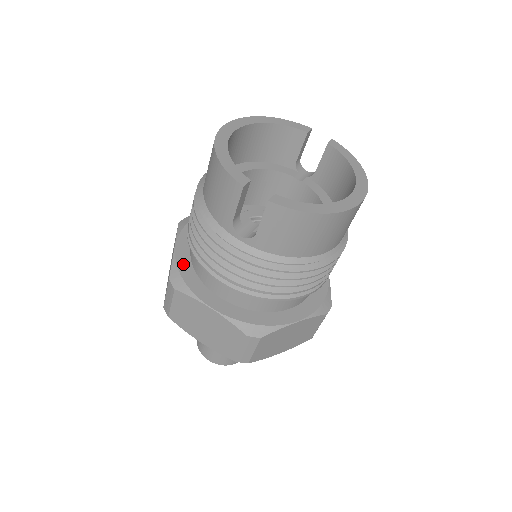
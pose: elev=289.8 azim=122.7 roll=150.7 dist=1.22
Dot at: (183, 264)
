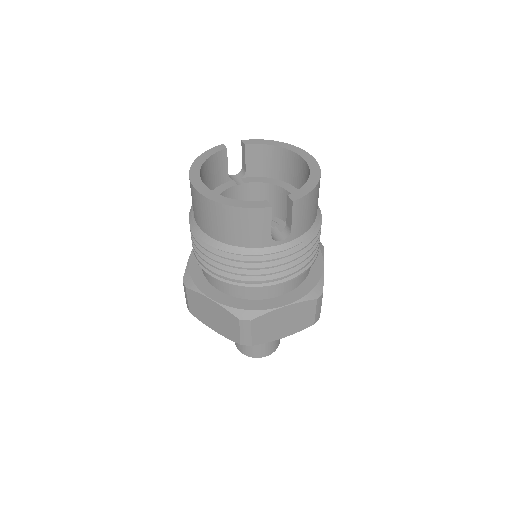
Dot at: (233, 303)
